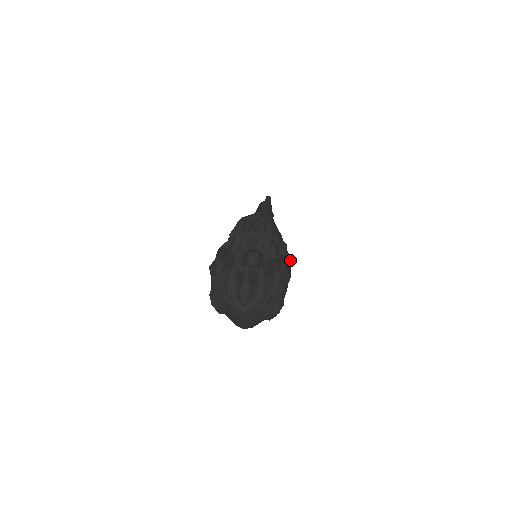
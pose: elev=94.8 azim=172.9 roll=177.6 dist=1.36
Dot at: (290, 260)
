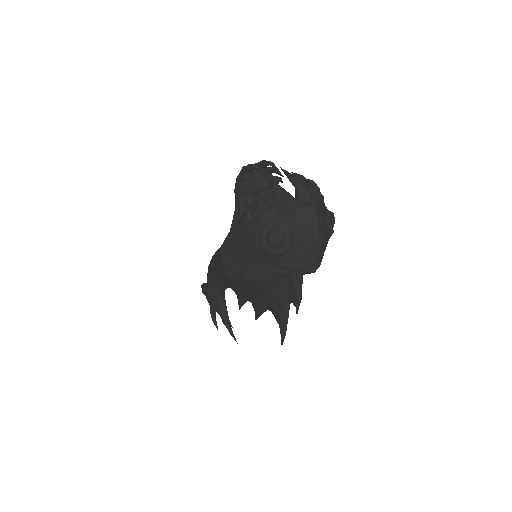
Dot at: occluded
